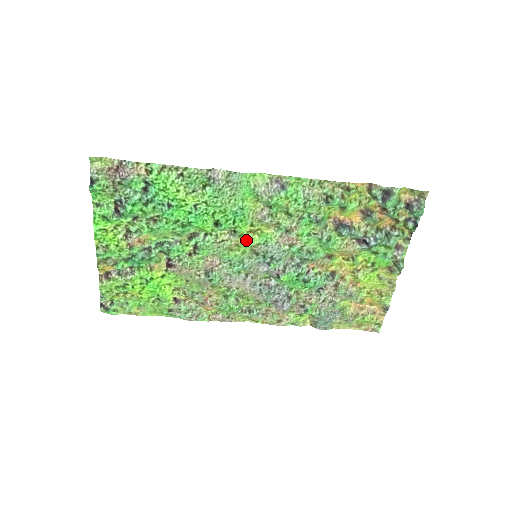
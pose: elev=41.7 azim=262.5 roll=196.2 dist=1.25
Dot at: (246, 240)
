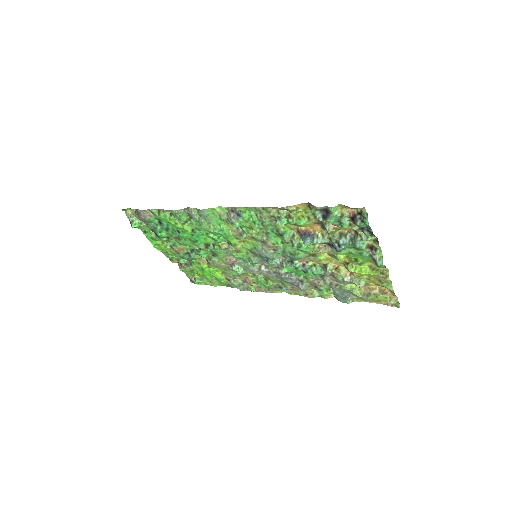
Dot at: (242, 247)
